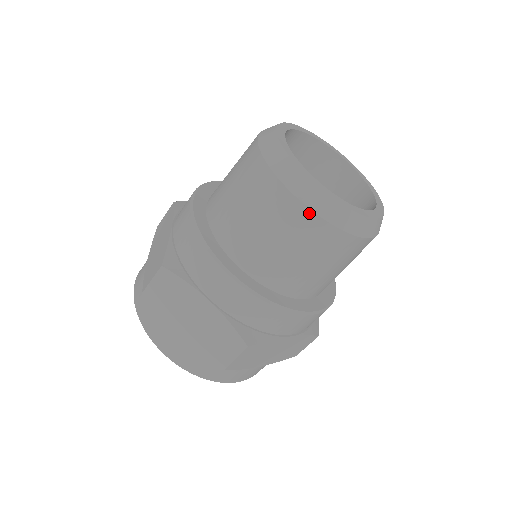
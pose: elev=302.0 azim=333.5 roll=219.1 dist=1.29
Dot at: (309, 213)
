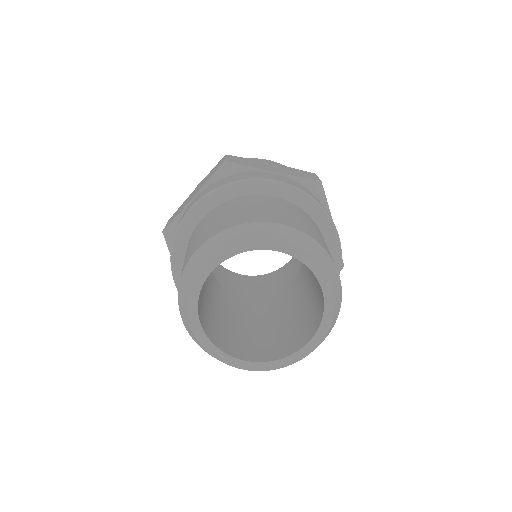
Dot at: occluded
